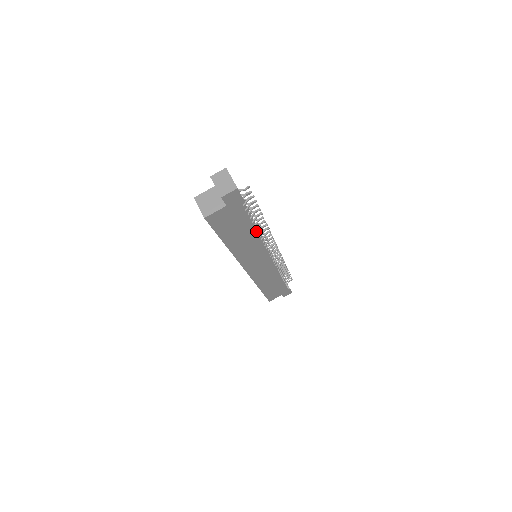
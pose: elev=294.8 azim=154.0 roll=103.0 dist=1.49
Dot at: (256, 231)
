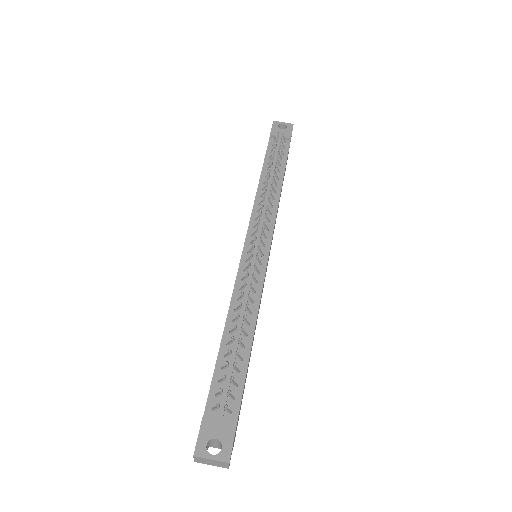
Dot at: (253, 335)
